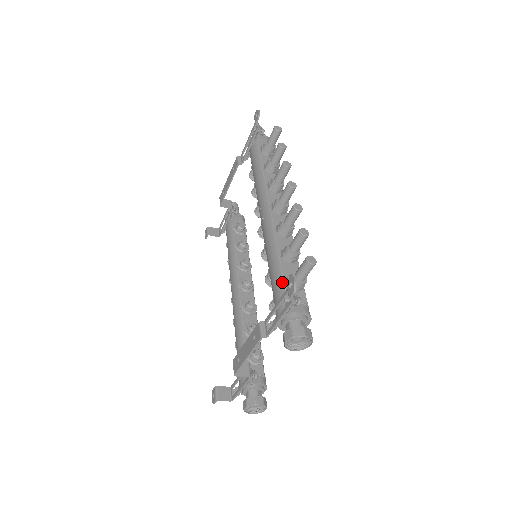
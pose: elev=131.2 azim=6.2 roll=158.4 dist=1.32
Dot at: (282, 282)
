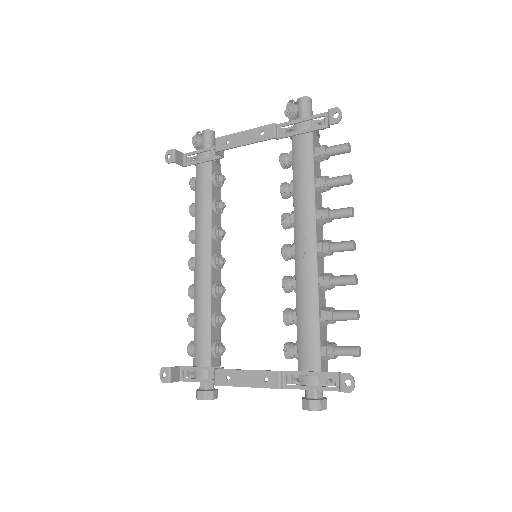
Dot at: (319, 349)
